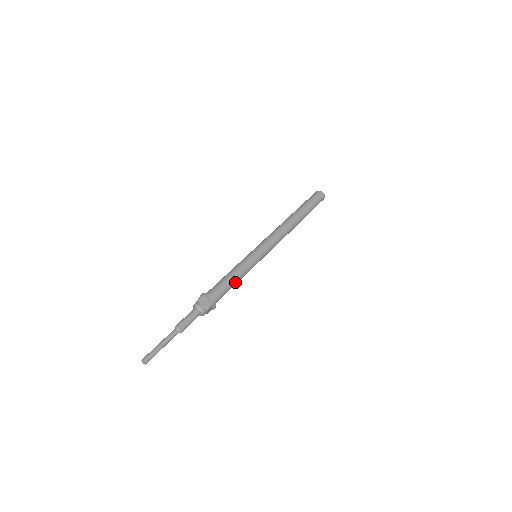
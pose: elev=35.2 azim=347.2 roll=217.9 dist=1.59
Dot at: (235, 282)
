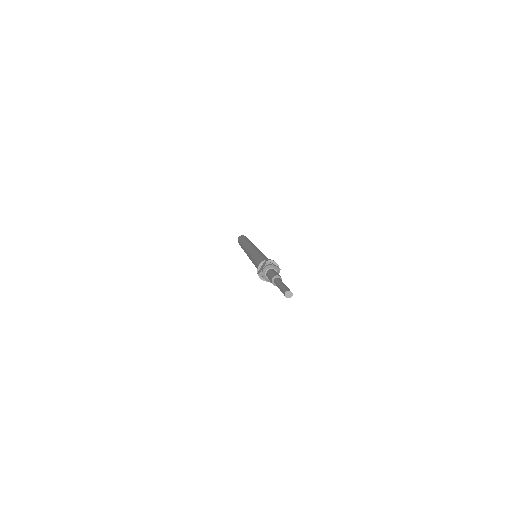
Dot at: occluded
